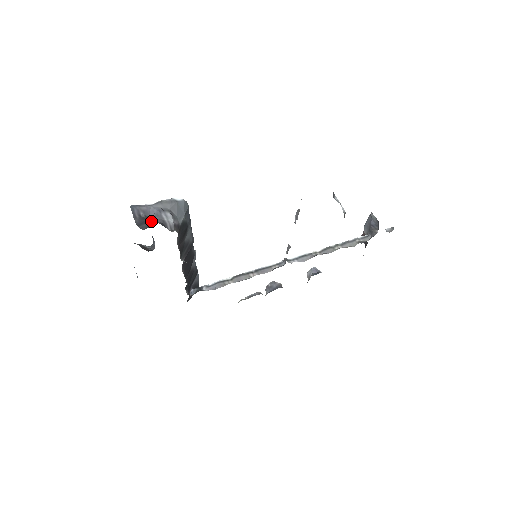
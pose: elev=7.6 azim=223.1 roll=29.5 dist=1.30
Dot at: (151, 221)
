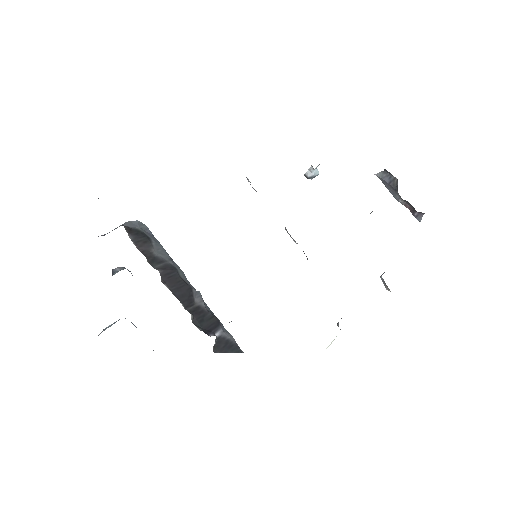
Dot at: occluded
